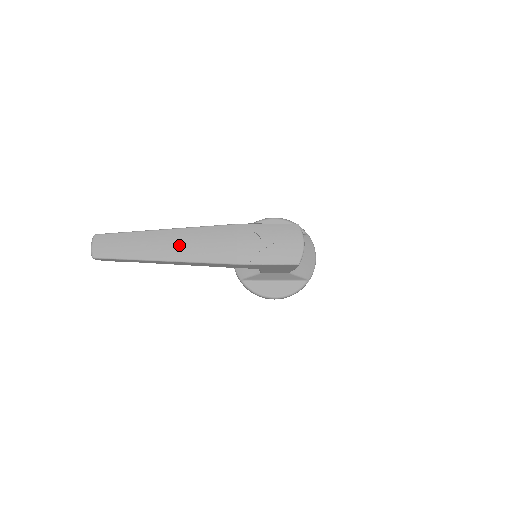
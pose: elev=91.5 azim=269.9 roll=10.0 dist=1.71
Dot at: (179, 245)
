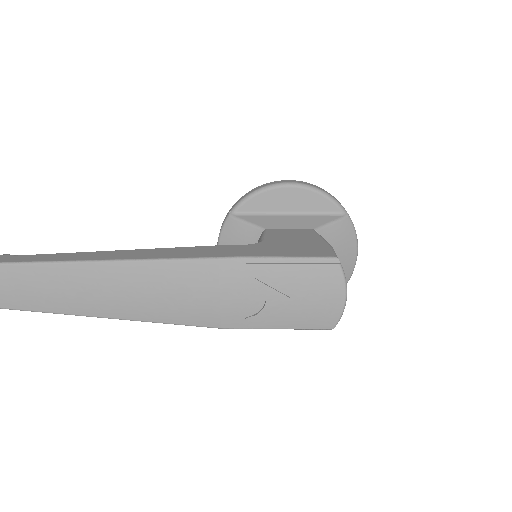
Dot at: (113, 294)
